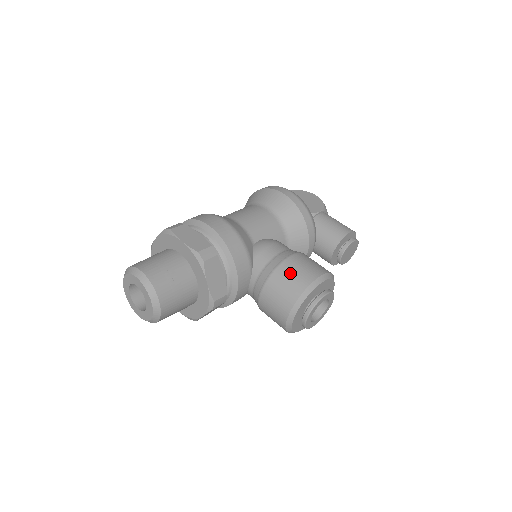
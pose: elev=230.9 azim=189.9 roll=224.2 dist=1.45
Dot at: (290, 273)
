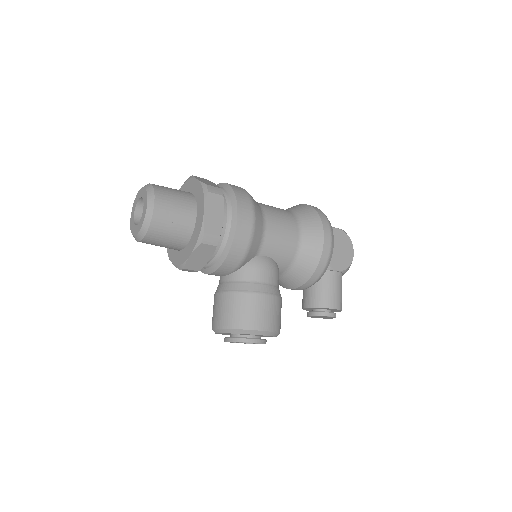
Dot at: (250, 307)
